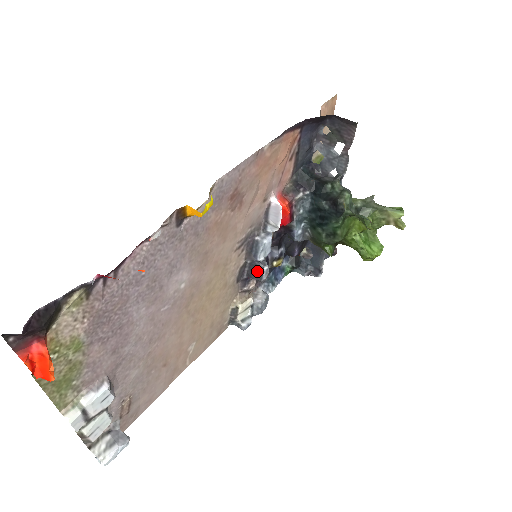
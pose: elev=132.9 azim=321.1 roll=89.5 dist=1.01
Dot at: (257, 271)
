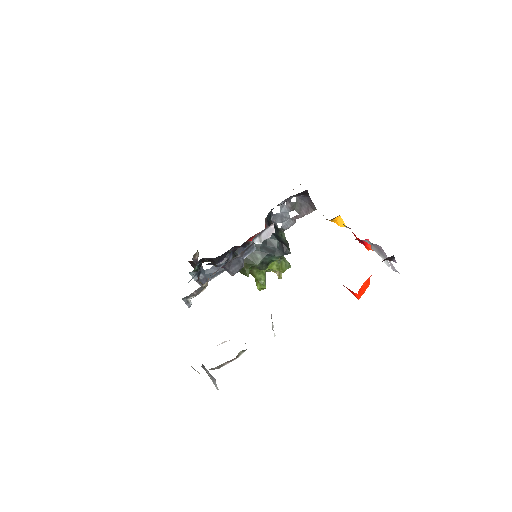
Dot at: (238, 266)
